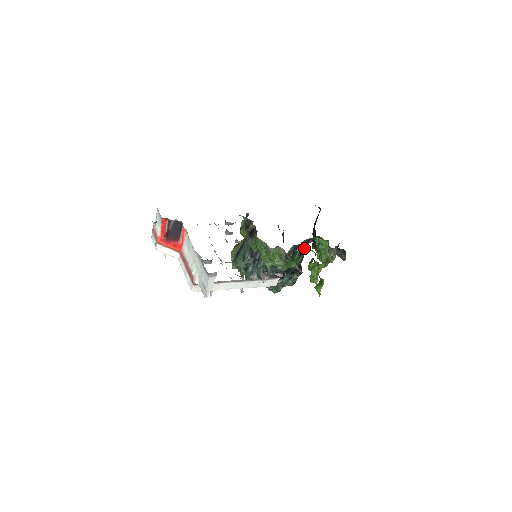
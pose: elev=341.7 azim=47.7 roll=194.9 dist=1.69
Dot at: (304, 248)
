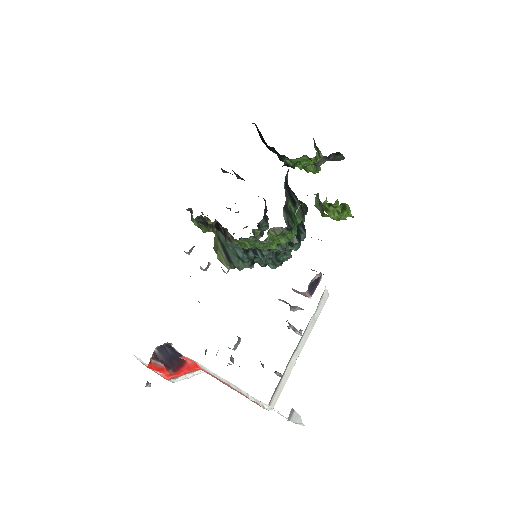
Dot at: (290, 192)
